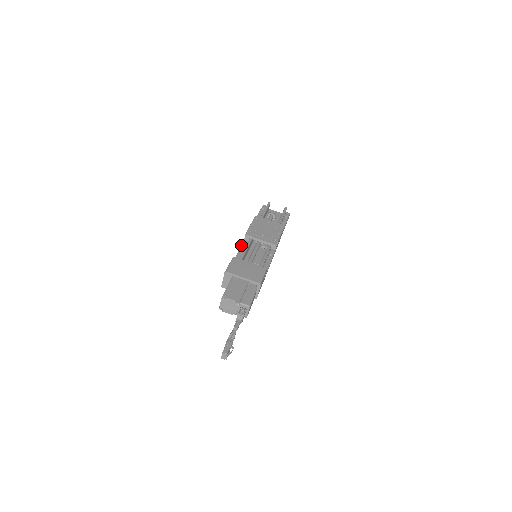
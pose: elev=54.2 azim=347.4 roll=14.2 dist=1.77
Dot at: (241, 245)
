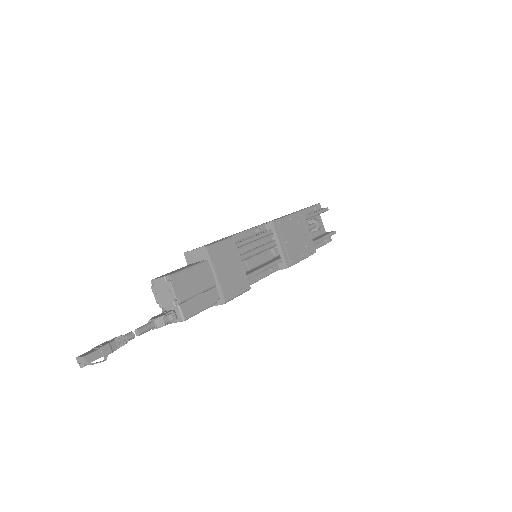
Dot at: (256, 226)
